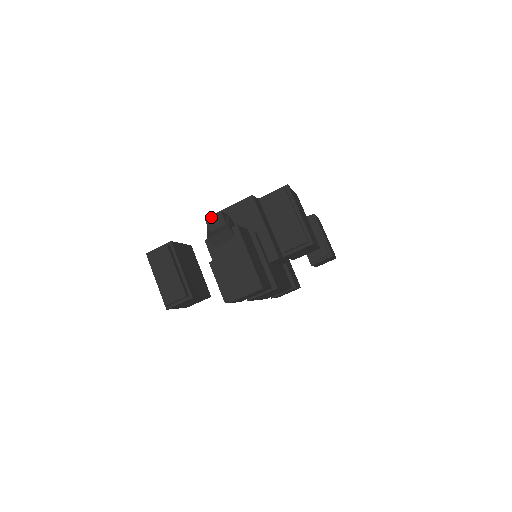
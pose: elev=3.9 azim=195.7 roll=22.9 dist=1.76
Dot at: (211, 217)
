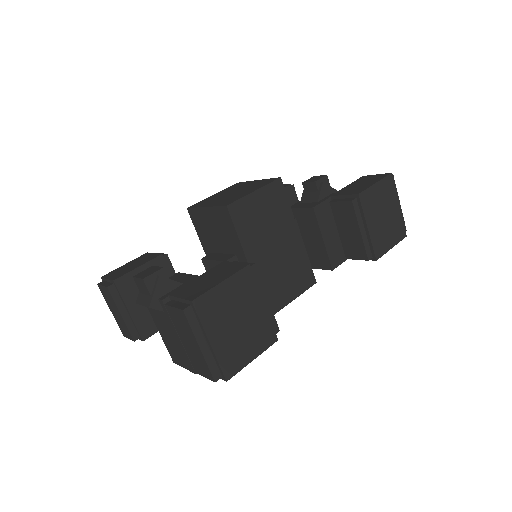
Dot at: (137, 279)
